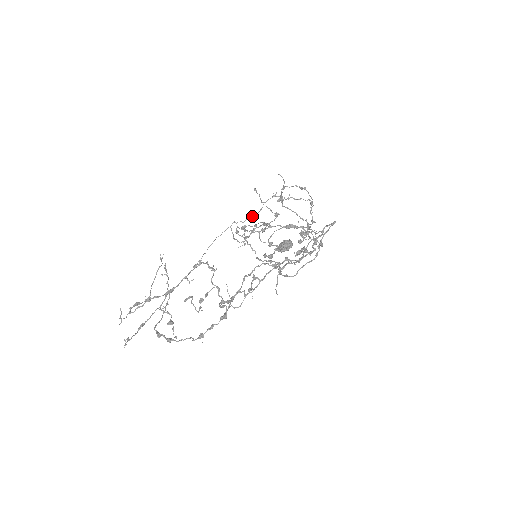
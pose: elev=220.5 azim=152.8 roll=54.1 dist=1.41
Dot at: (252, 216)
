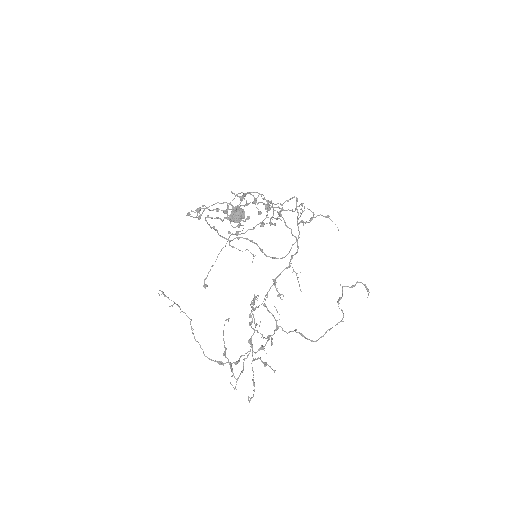
Dot at: (254, 228)
